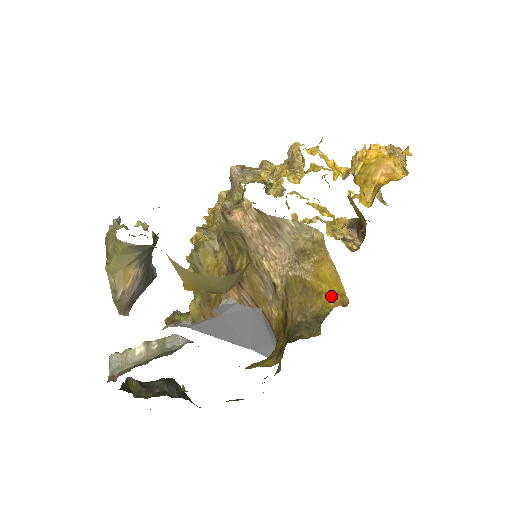
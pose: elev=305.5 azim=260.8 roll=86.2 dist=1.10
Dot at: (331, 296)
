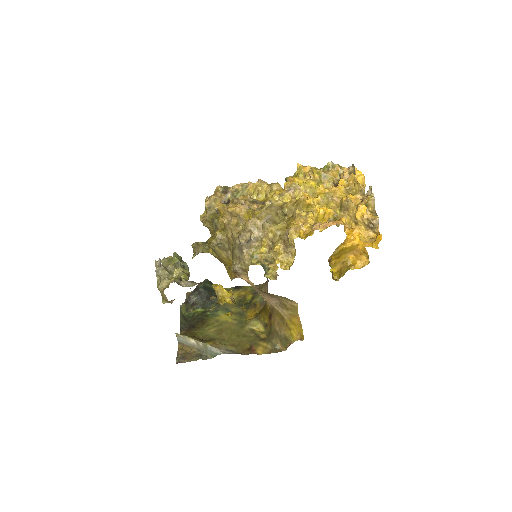
Dot at: (295, 334)
